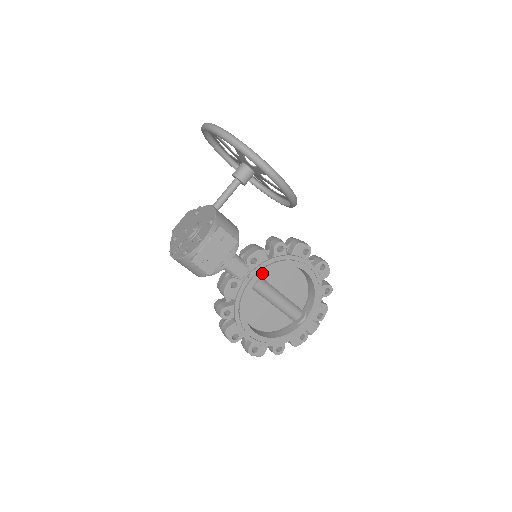
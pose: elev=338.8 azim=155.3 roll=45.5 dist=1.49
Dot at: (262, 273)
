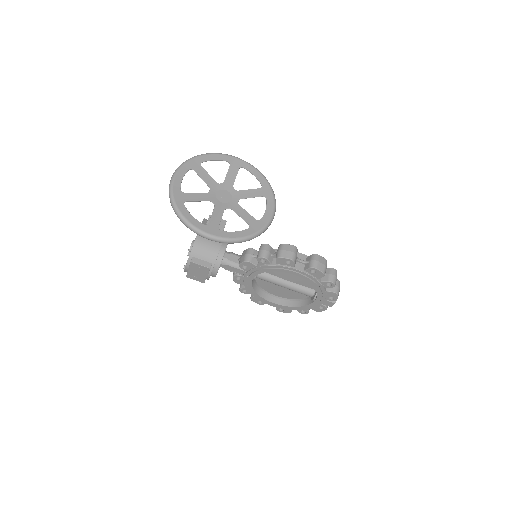
Dot at: (255, 274)
